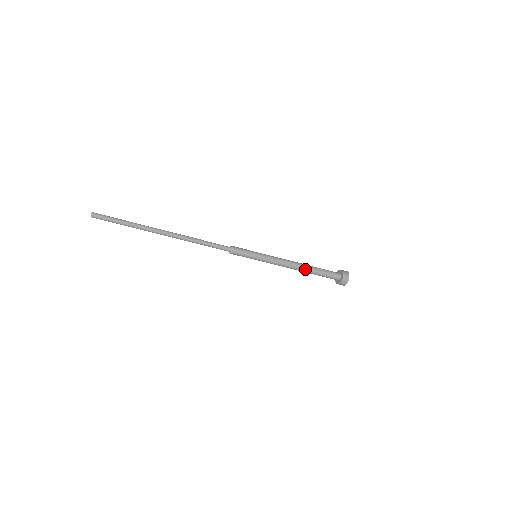
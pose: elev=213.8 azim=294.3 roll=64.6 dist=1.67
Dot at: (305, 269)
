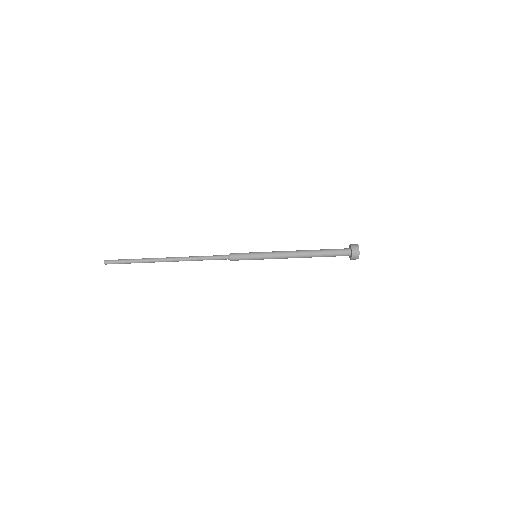
Dot at: (308, 250)
